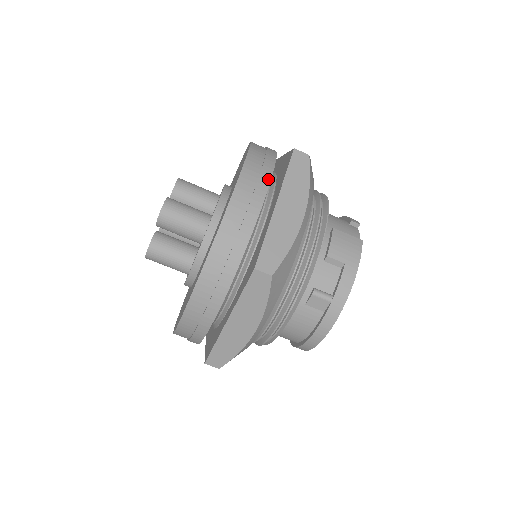
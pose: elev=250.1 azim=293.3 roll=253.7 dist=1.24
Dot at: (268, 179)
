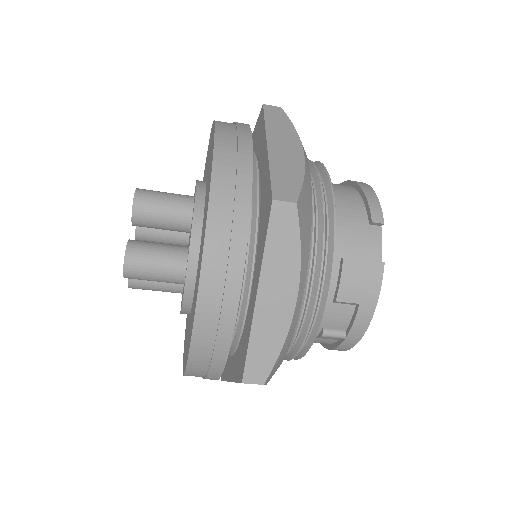
Dot at: (241, 259)
